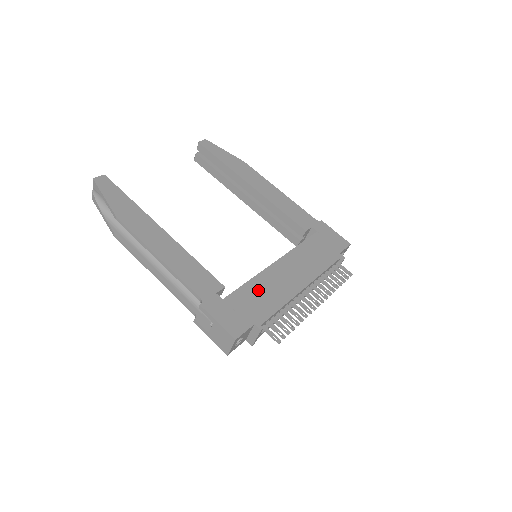
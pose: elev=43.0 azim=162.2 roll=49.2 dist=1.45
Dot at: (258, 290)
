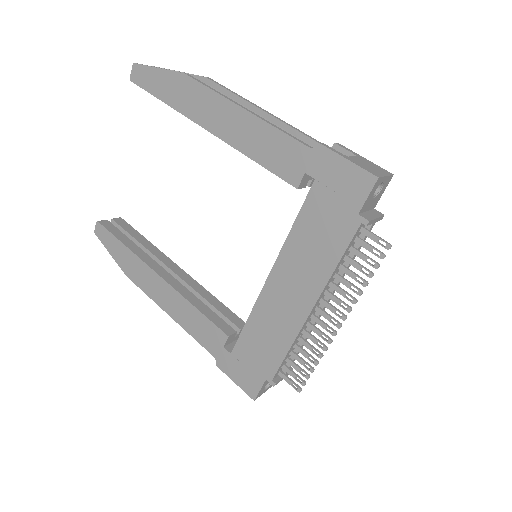
Dot at: (259, 332)
